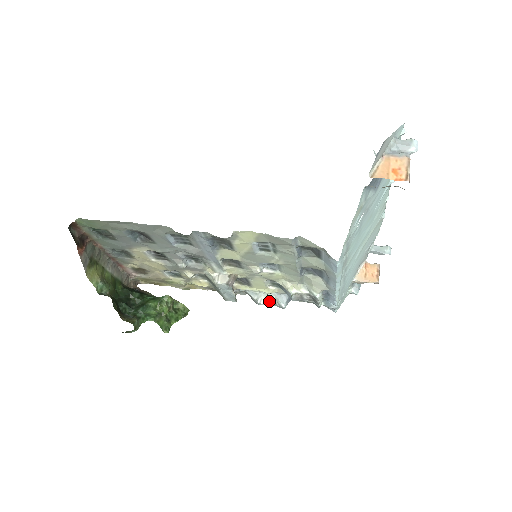
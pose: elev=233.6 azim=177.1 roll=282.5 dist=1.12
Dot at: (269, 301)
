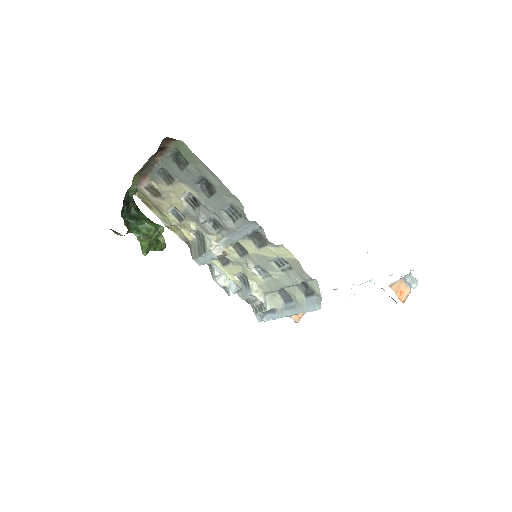
Dot at: (224, 283)
